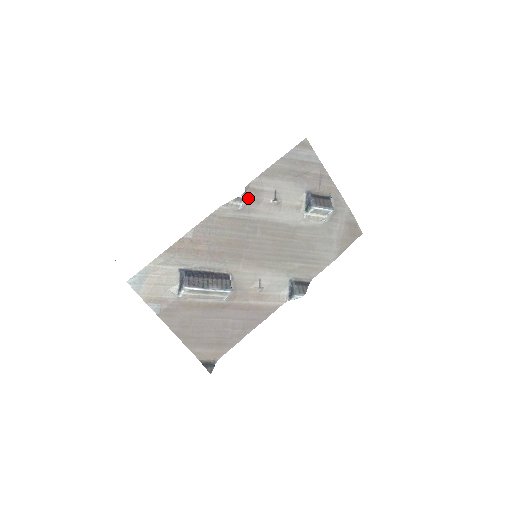
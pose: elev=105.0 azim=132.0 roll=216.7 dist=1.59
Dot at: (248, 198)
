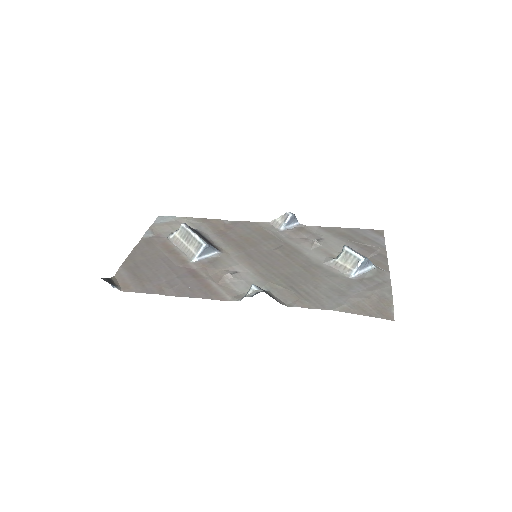
Dot at: (294, 230)
